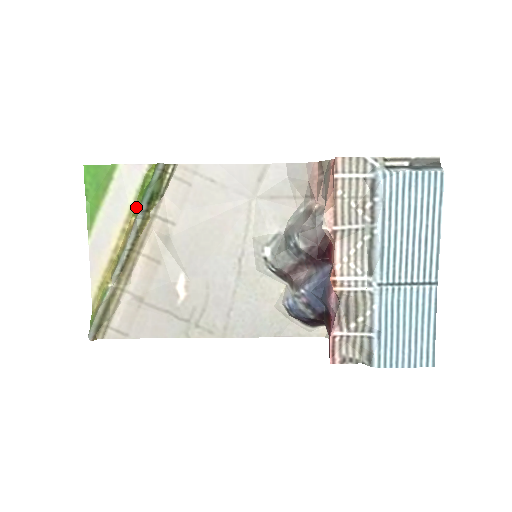
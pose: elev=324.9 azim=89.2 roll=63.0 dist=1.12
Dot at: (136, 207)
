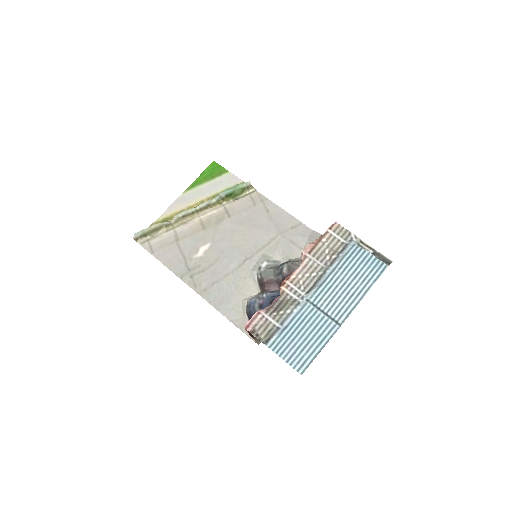
Dot at: occluded
